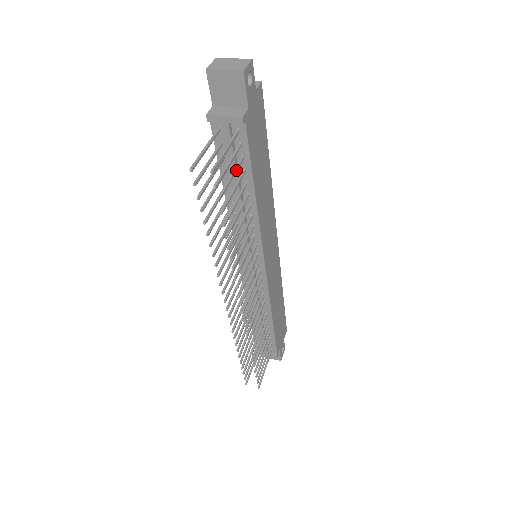
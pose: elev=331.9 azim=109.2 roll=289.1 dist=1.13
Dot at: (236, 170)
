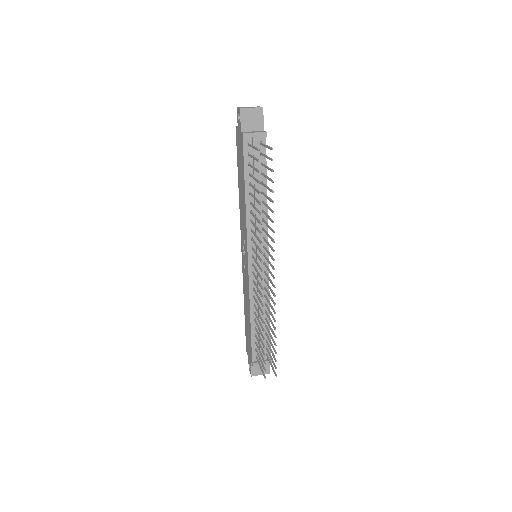
Dot at: (265, 165)
